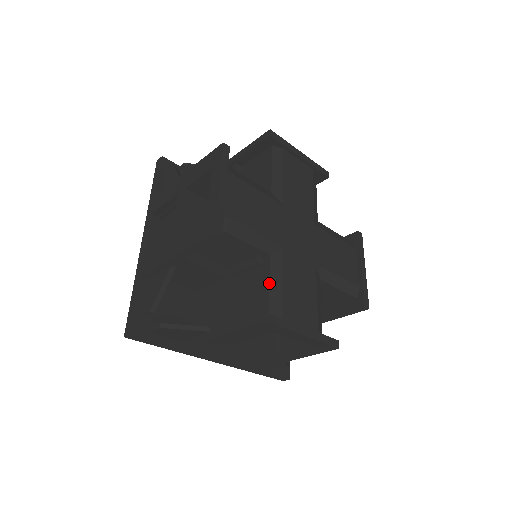
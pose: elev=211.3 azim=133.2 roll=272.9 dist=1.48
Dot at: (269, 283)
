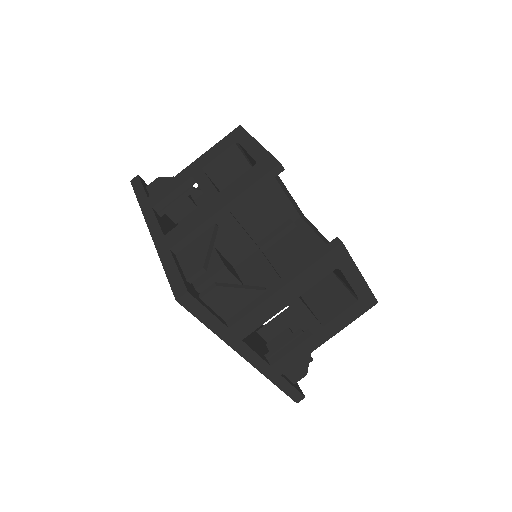
Dot at: (315, 232)
